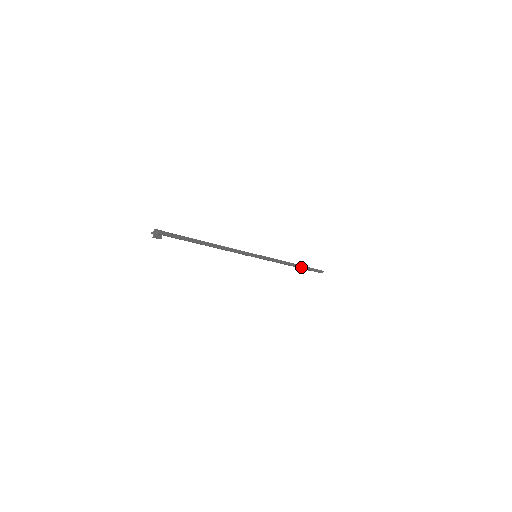
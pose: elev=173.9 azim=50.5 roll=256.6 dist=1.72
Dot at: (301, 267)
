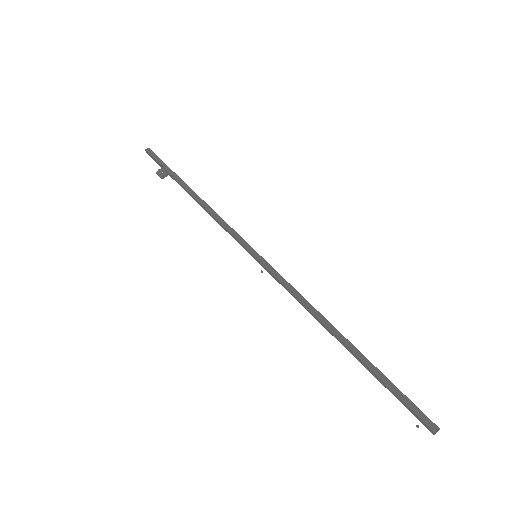
Dot at: (356, 353)
